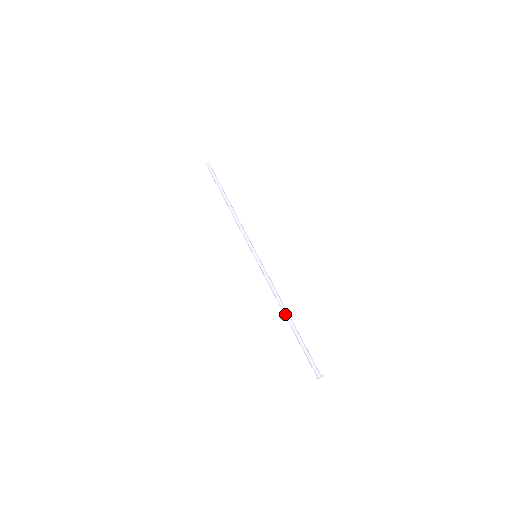
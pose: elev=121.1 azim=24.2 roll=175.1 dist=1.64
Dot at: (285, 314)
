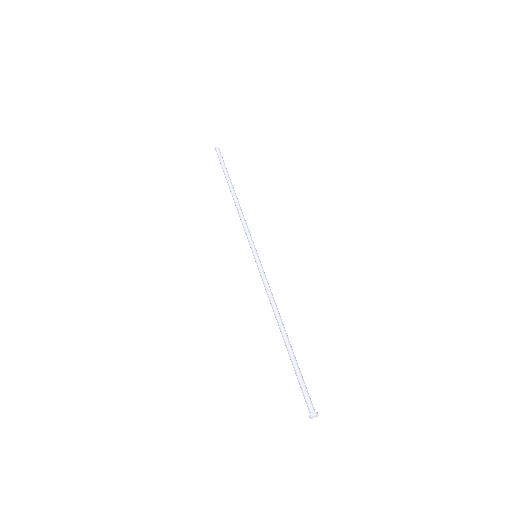
Dot at: (283, 328)
